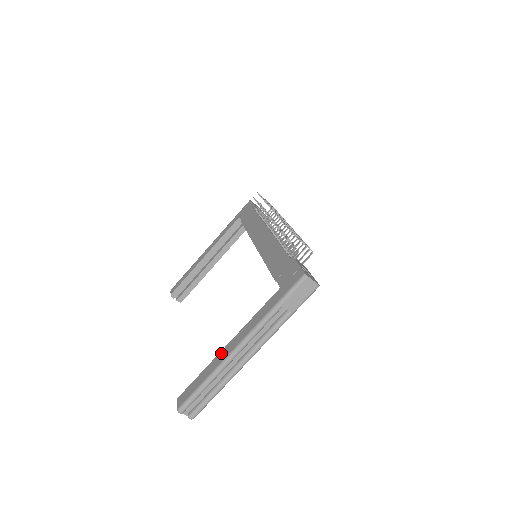
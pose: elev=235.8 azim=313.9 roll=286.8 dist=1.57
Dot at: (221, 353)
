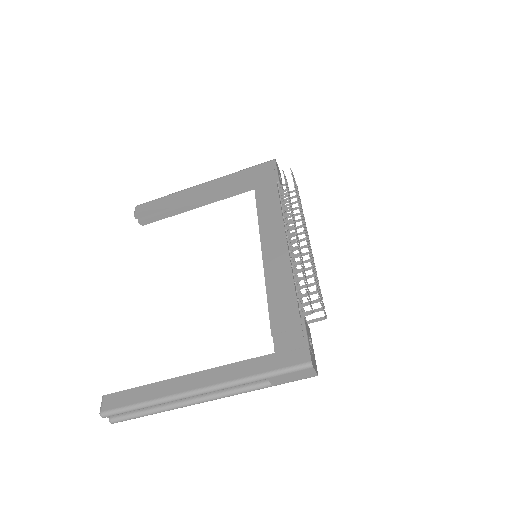
Dot at: (175, 381)
